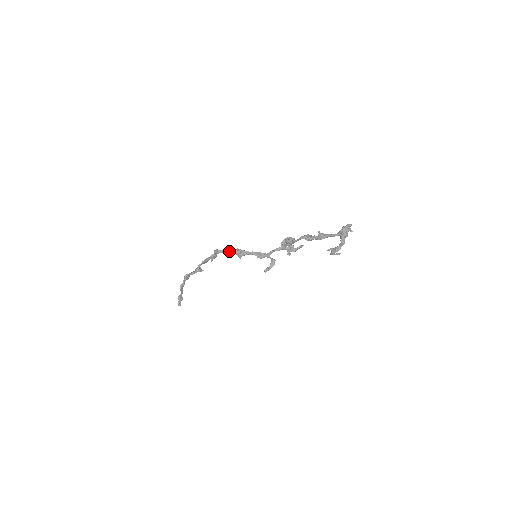
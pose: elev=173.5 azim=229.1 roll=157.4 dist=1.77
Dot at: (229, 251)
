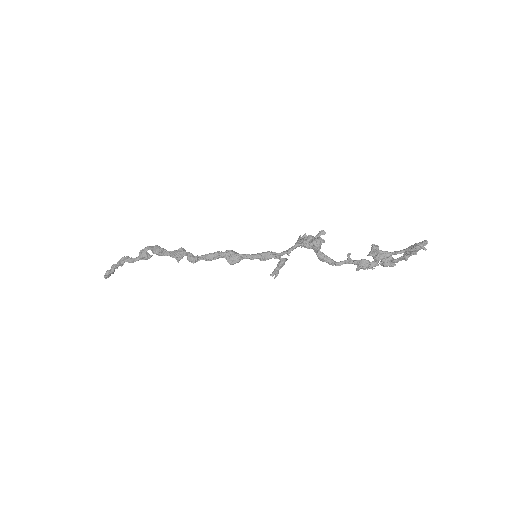
Dot at: (215, 258)
